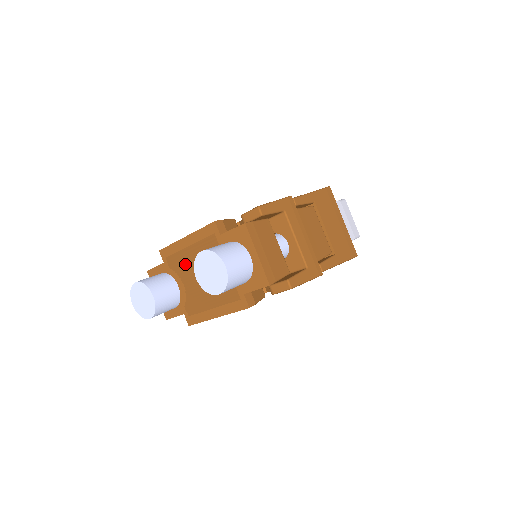
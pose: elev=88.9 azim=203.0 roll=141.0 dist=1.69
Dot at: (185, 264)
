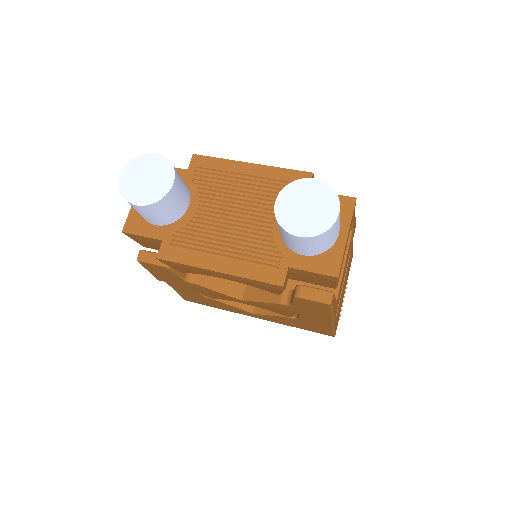
Dot at: (224, 189)
